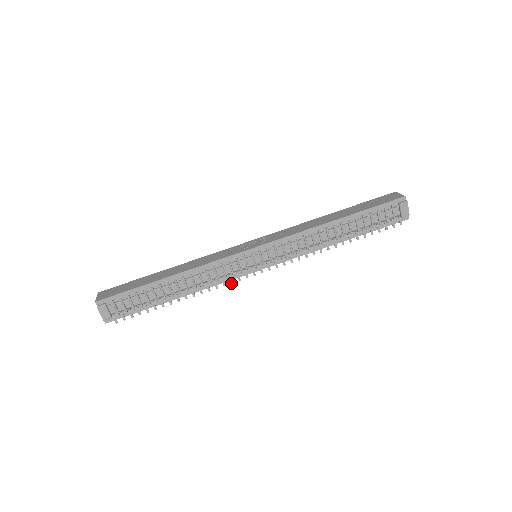
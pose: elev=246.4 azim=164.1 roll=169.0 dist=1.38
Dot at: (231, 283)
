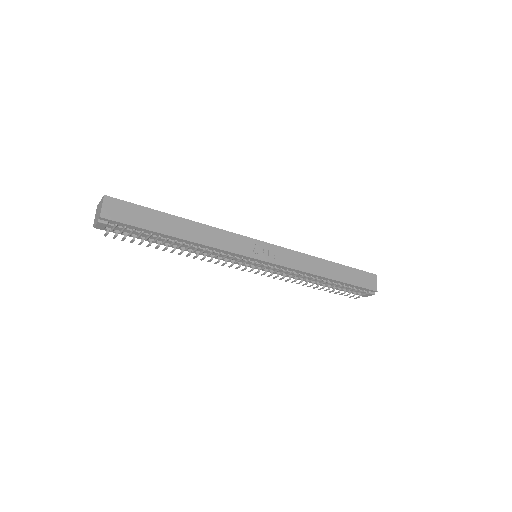
Dot at: (221, 265)
